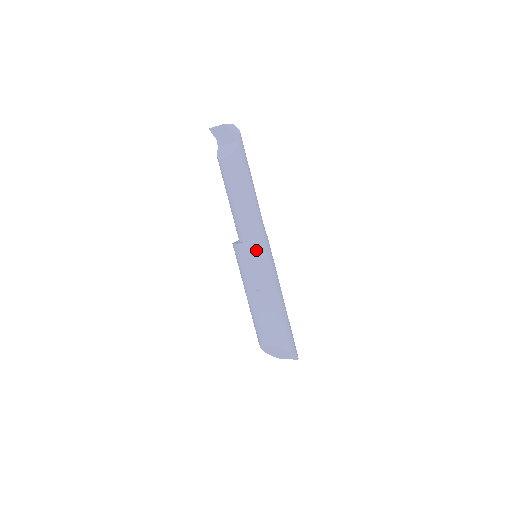
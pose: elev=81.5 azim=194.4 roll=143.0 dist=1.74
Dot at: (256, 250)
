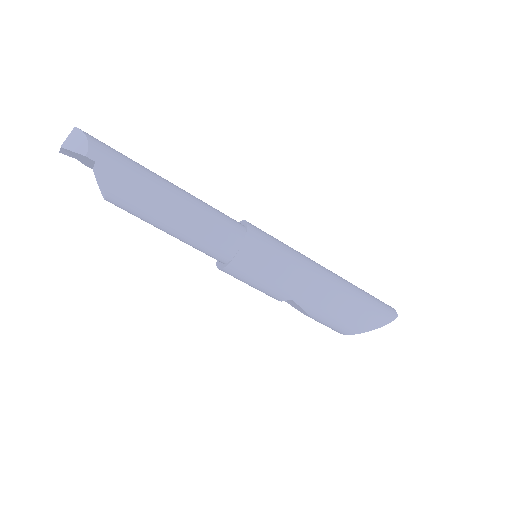
Dot at: (244, 269)
